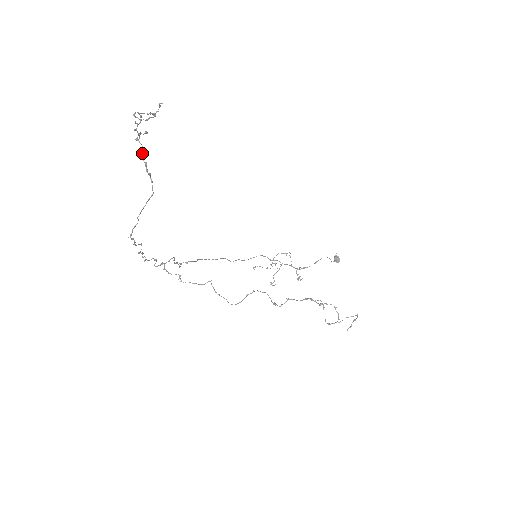
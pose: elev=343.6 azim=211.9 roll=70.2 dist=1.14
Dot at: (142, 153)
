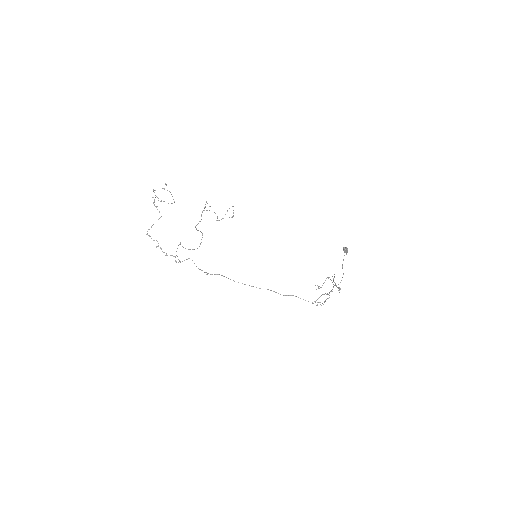
Dot at: (154, 200)
